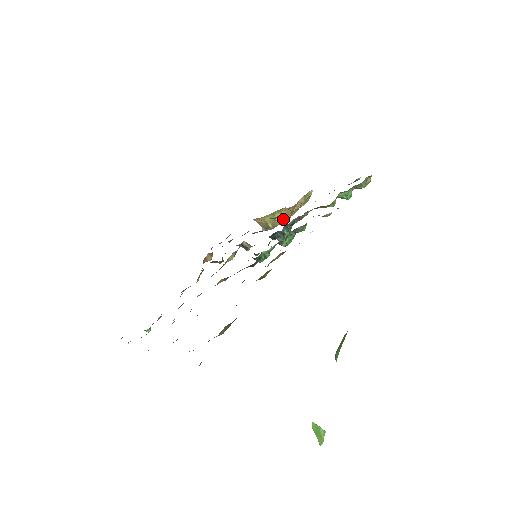
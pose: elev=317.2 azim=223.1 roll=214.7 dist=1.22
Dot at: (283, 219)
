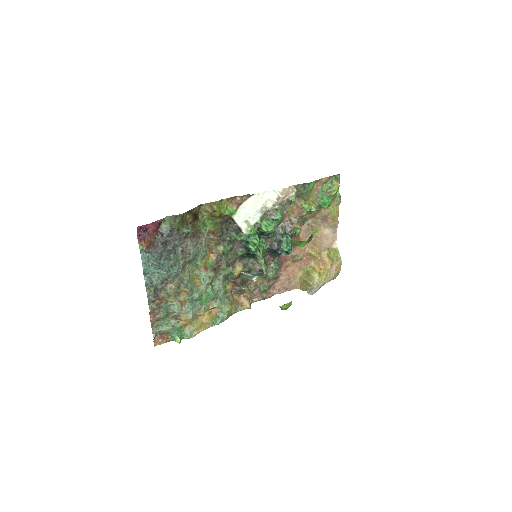
Dot at: (318, 274)
